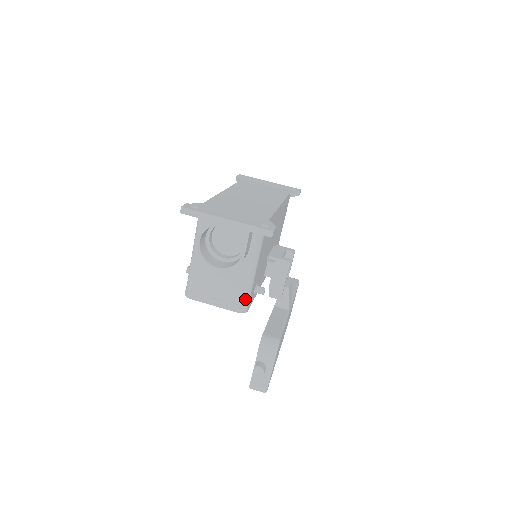
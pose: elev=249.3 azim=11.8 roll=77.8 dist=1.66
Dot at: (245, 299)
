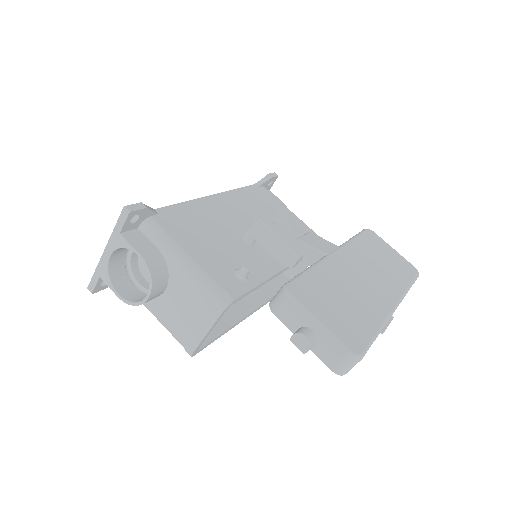
Dot at: (212, 291)
